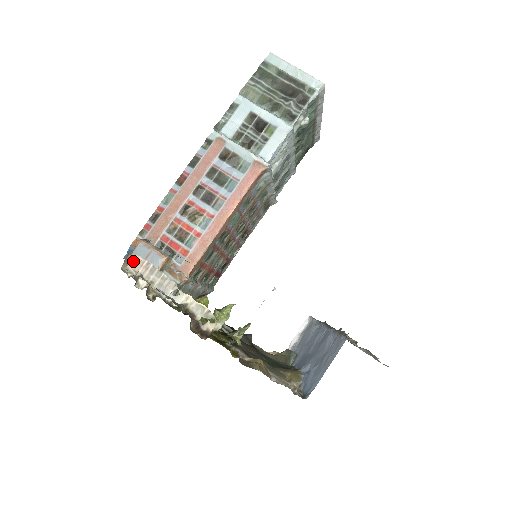
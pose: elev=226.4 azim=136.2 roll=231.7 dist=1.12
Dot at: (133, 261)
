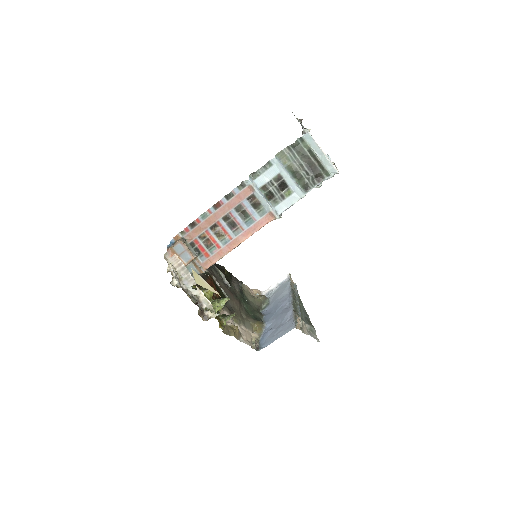
Dot at: (172, 257)
